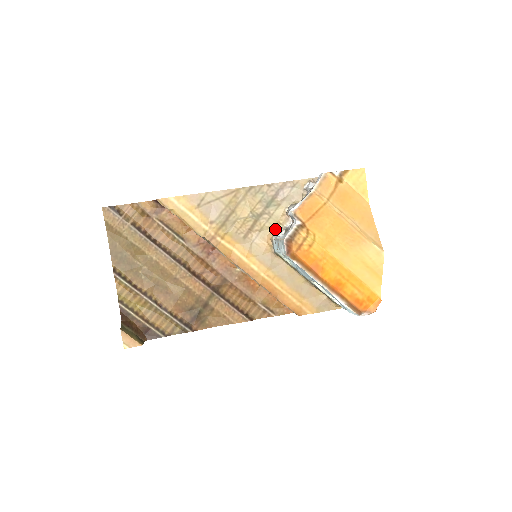
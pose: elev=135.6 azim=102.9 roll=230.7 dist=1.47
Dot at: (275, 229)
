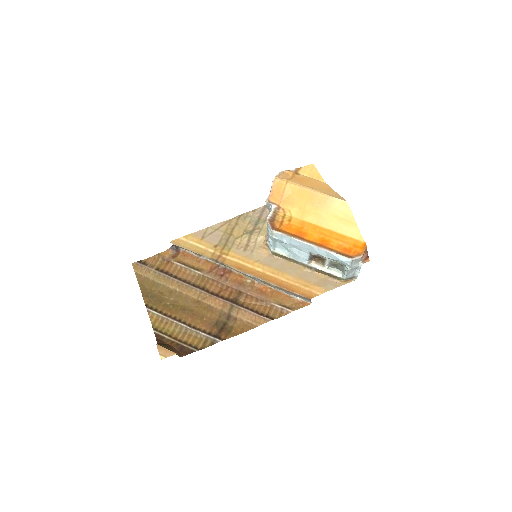
Dot at: occluded
